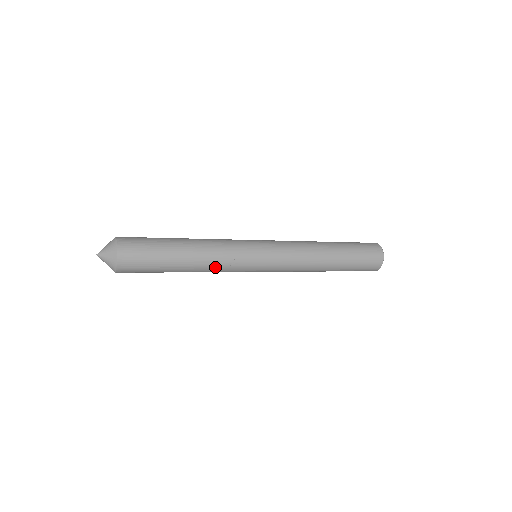
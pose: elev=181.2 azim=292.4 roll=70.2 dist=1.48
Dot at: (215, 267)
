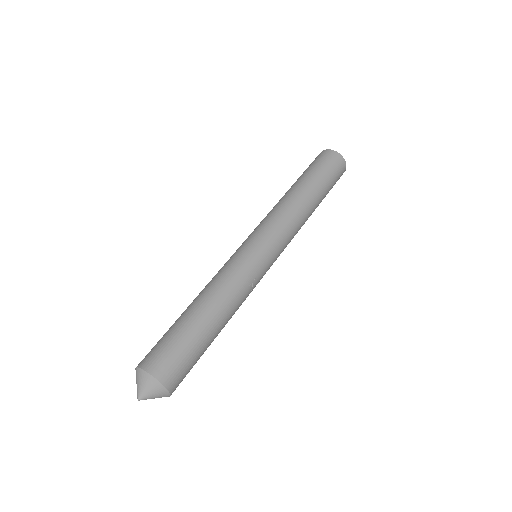
Dot at: occluded
